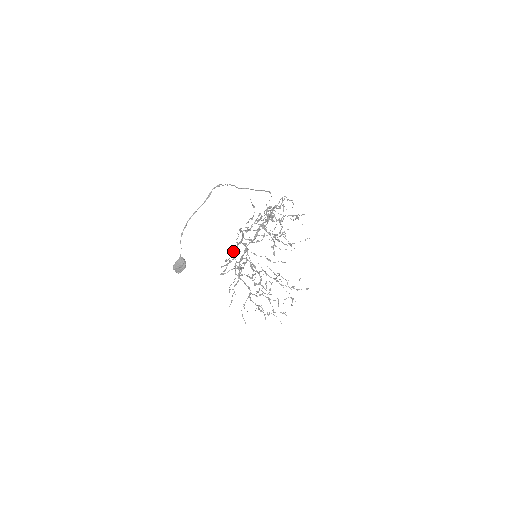
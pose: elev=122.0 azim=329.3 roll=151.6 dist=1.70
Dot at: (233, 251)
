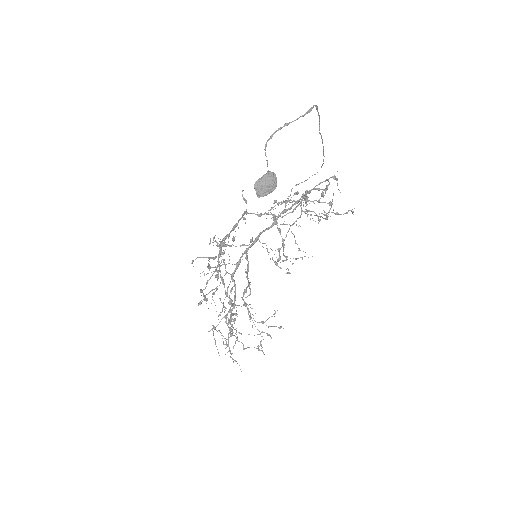
Dot at: (218, 245)
